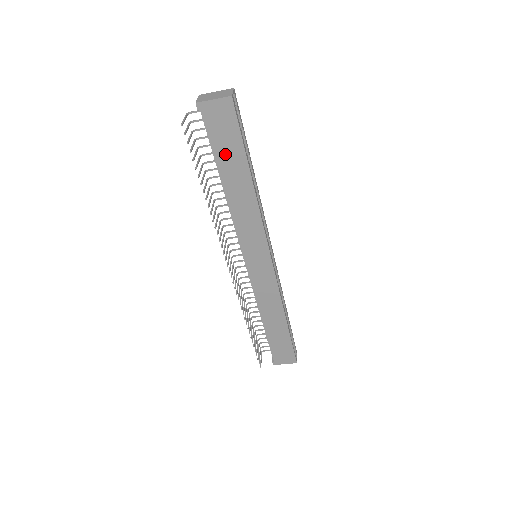
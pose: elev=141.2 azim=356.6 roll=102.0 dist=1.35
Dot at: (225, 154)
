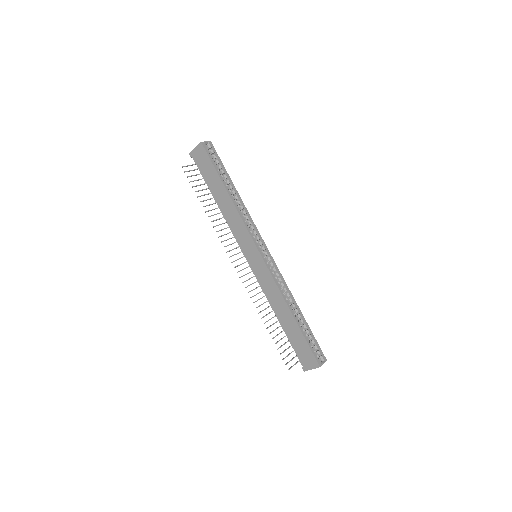
Dot at: (210, 179)
